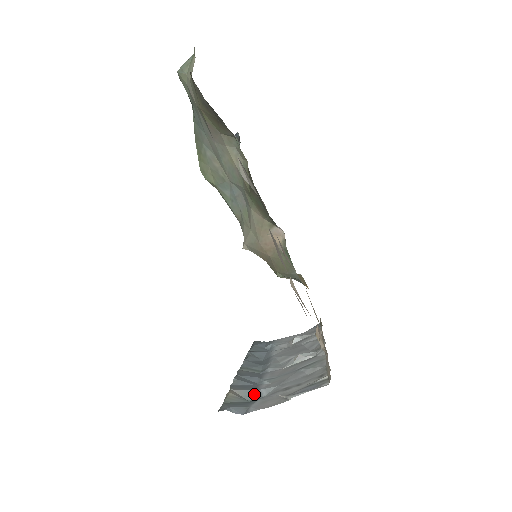
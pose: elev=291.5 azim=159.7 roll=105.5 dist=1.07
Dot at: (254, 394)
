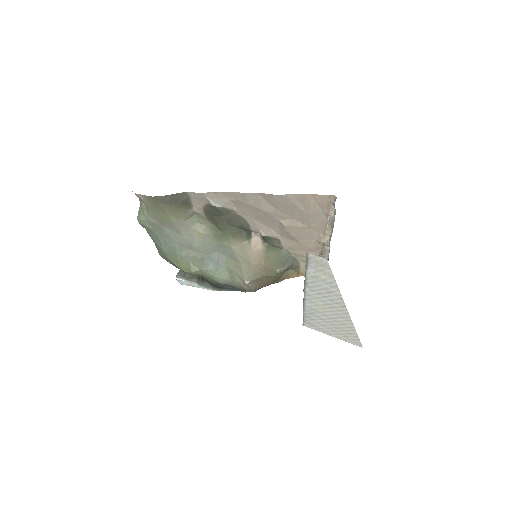
Dot at: occluded
